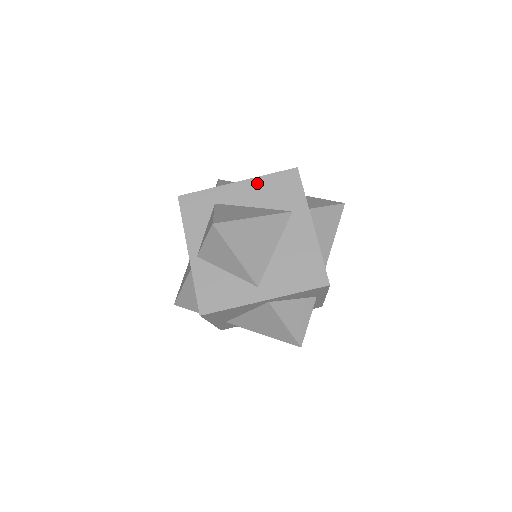
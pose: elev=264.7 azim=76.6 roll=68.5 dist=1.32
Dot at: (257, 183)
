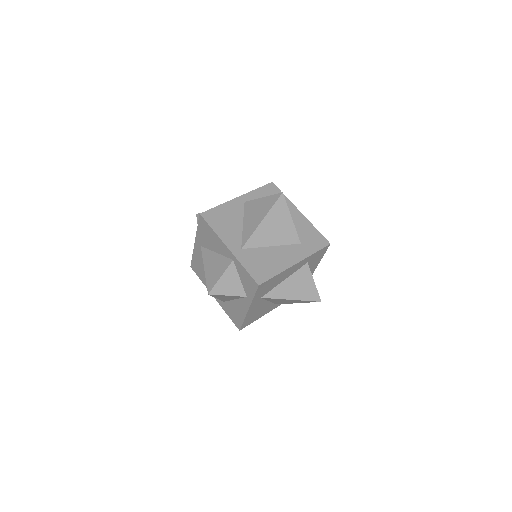
Dot at: occluded
